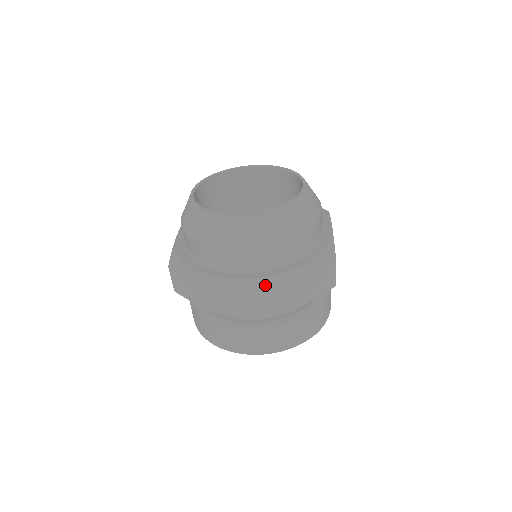
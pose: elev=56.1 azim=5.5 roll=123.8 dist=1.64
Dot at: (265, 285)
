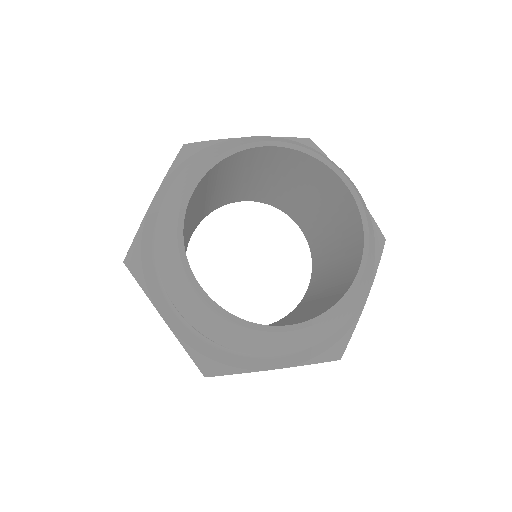
Dot at: (350, 334)
